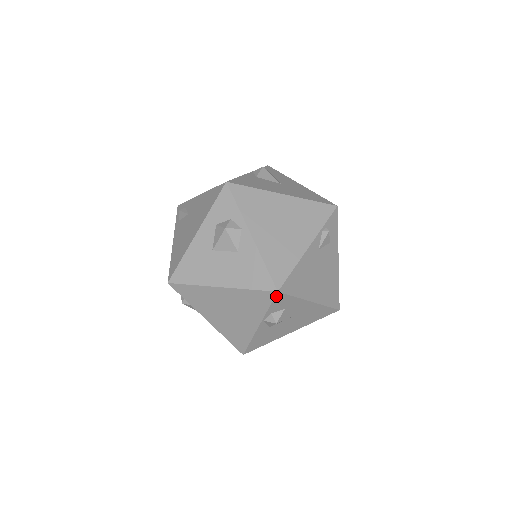
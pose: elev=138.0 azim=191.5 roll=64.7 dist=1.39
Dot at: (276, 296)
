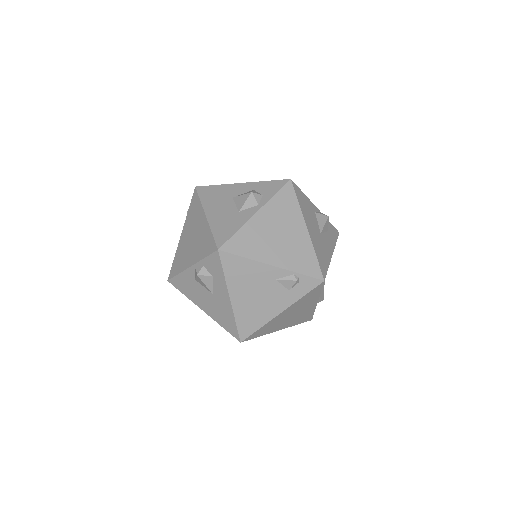
Dot at: (215, 253)
